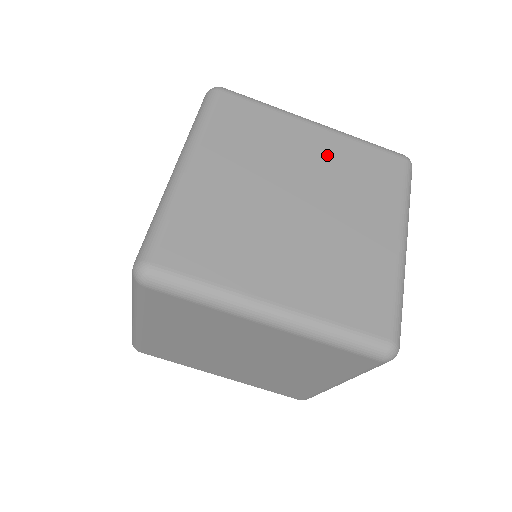
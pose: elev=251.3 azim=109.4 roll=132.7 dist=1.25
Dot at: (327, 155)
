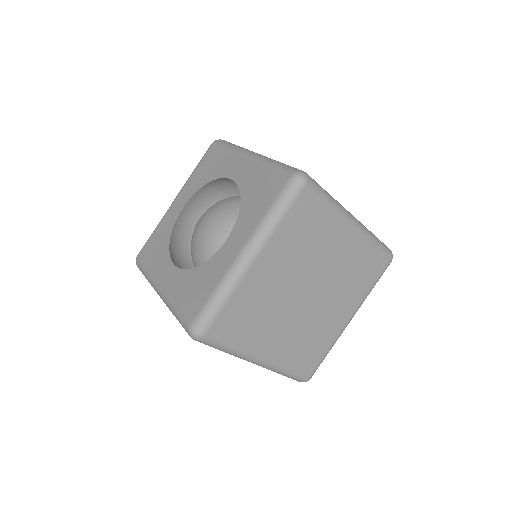
Dot at: (346, 255)
